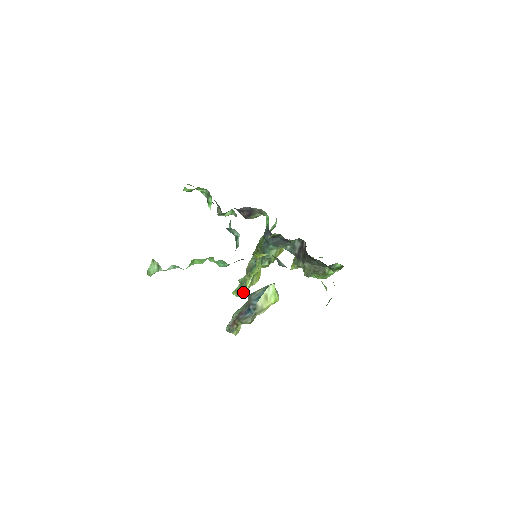
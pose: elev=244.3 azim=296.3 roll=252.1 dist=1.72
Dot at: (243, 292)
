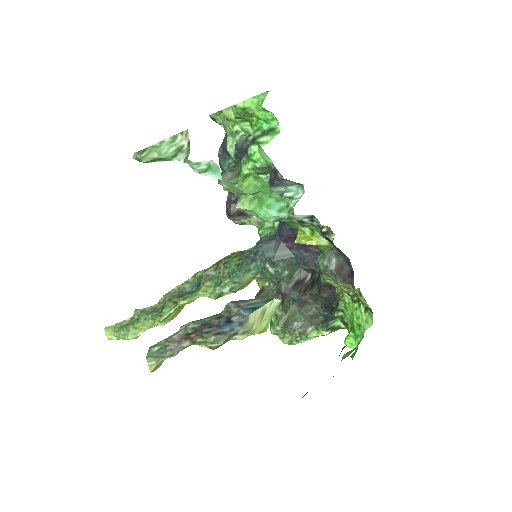
Dot at: (138, 329)
